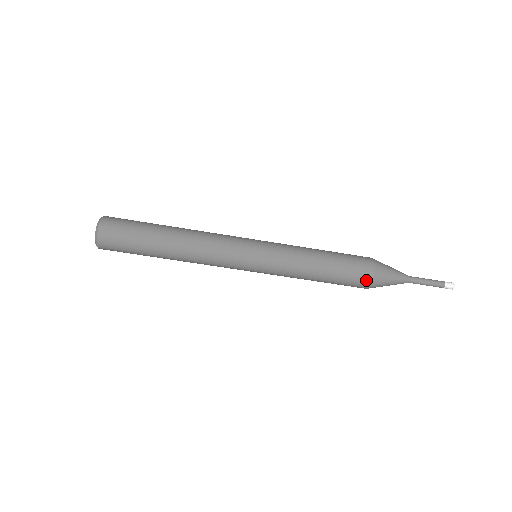
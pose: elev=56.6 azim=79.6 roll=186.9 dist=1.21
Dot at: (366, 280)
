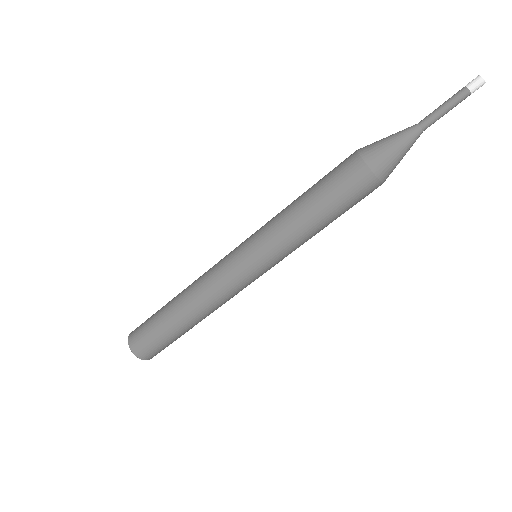
Dot at: occluded
